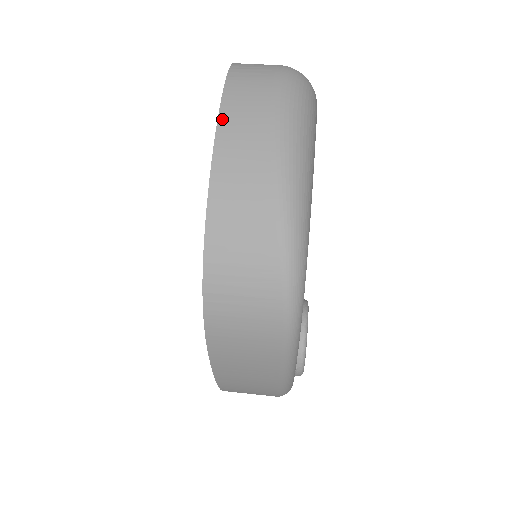
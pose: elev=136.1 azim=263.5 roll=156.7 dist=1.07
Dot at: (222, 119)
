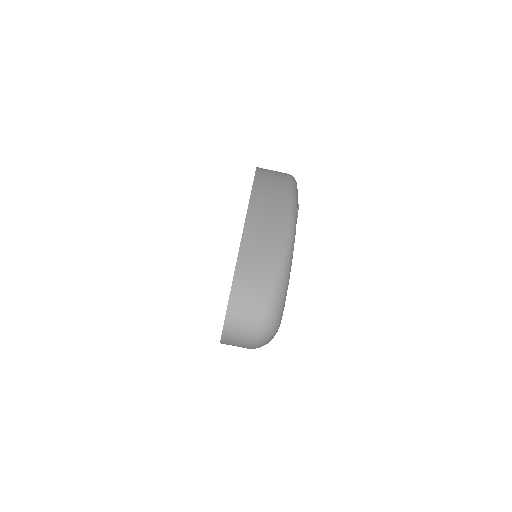
Dot at: occluded
